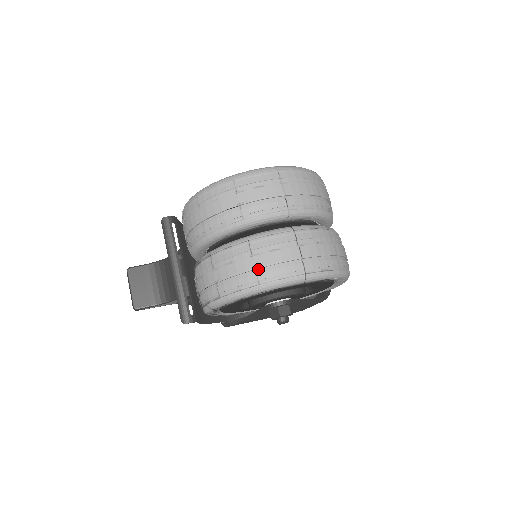
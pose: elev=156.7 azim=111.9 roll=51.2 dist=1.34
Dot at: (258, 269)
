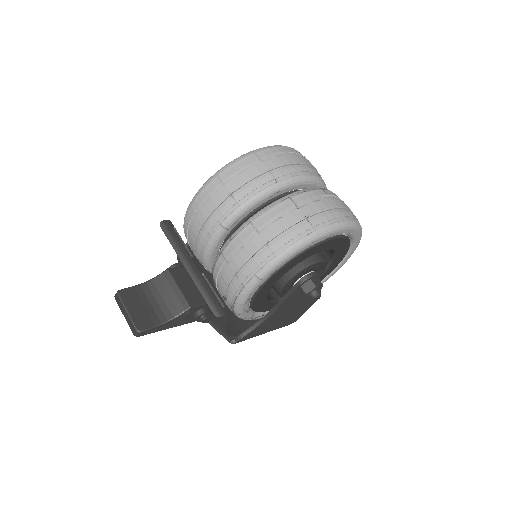
Dot at: (309, 218)
